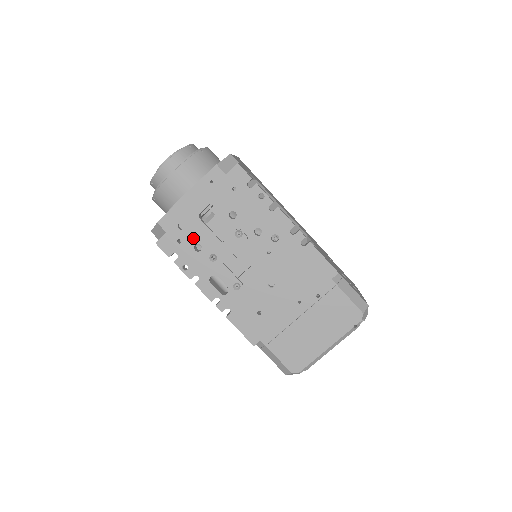
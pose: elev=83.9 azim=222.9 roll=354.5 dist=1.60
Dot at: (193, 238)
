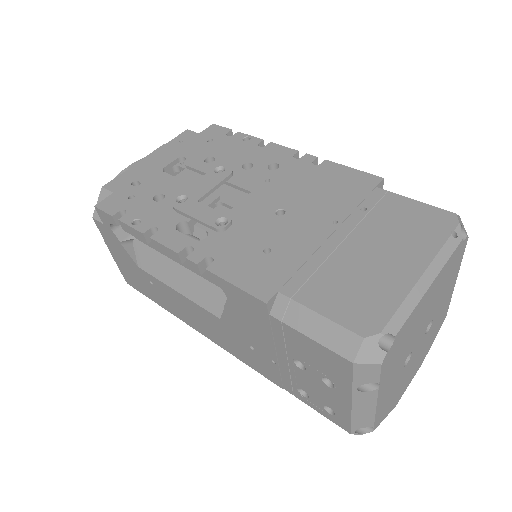
Dot at: (152, 190)
